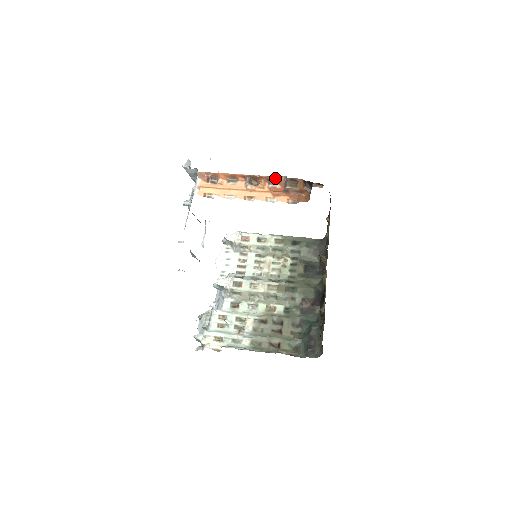
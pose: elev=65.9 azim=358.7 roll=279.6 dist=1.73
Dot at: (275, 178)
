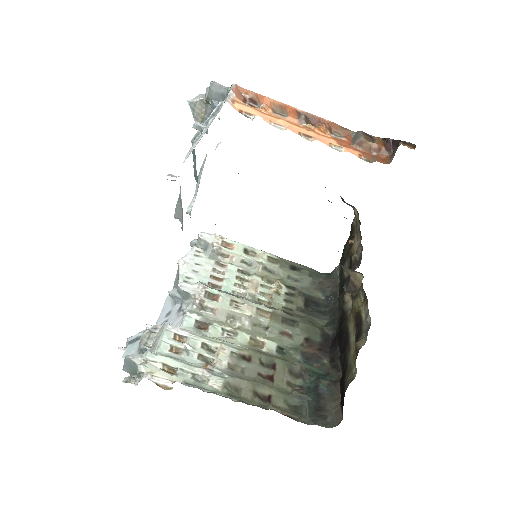
Dot at: (340, 129)
